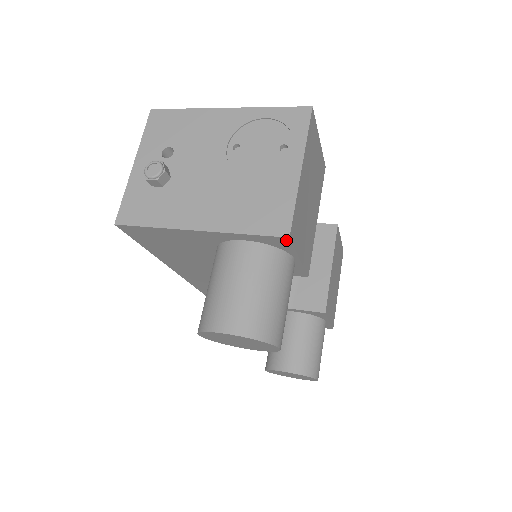
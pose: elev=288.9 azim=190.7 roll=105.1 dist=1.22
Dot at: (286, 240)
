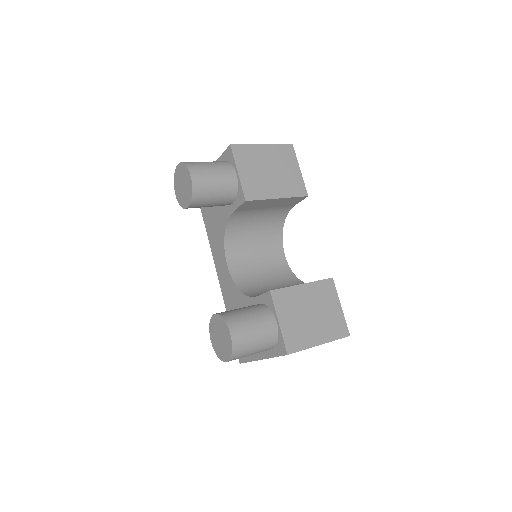
Dot at: (230, 149)
